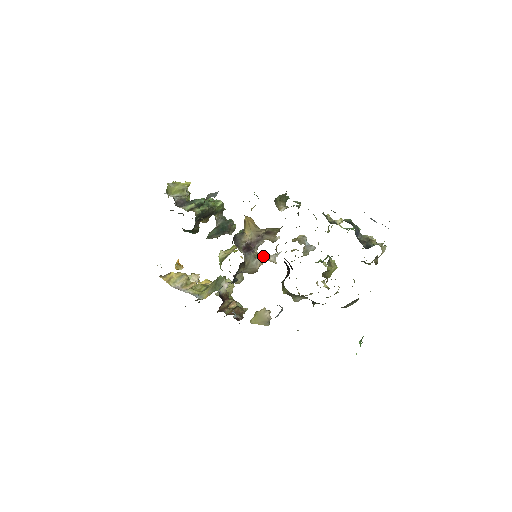
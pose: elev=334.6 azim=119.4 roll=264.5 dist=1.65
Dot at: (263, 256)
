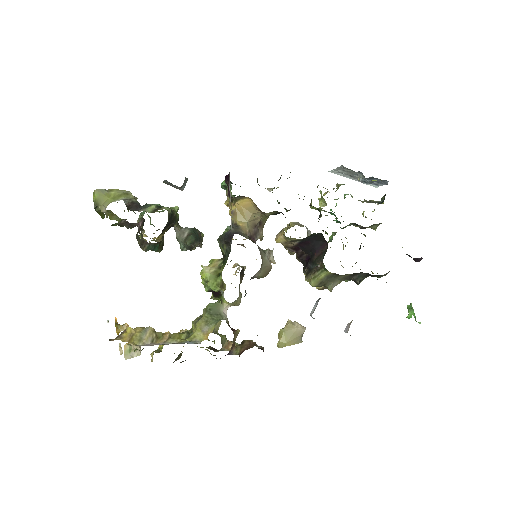
Dot at: (269, 250)
